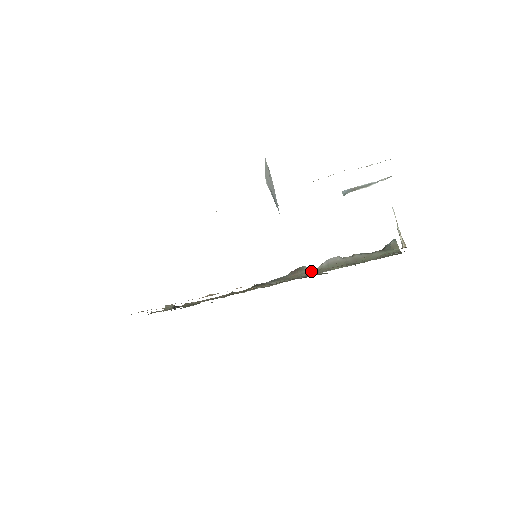
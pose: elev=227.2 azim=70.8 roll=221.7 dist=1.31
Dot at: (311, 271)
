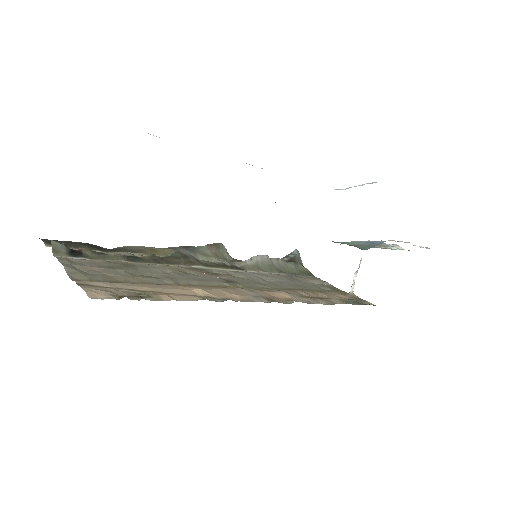
Dot at: (227, 252)
